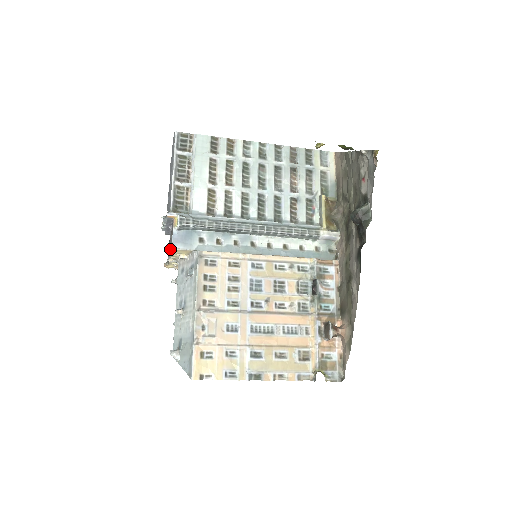
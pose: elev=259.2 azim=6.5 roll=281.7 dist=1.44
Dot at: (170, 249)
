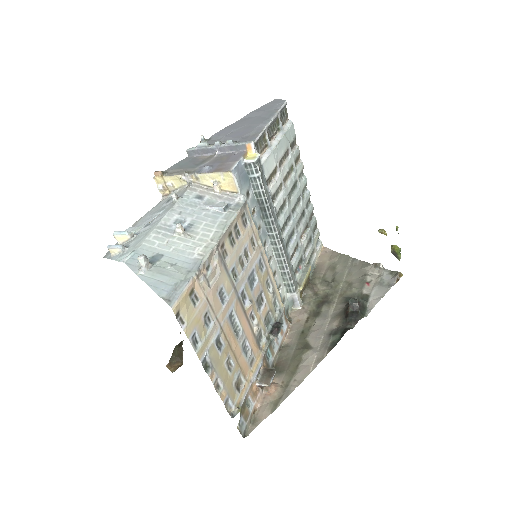
Dot at: (211, 168)
